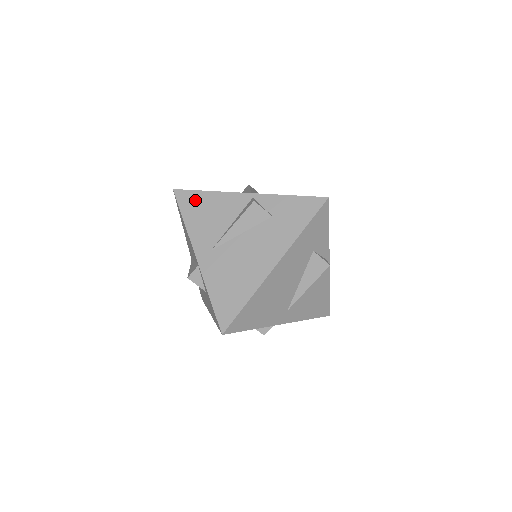
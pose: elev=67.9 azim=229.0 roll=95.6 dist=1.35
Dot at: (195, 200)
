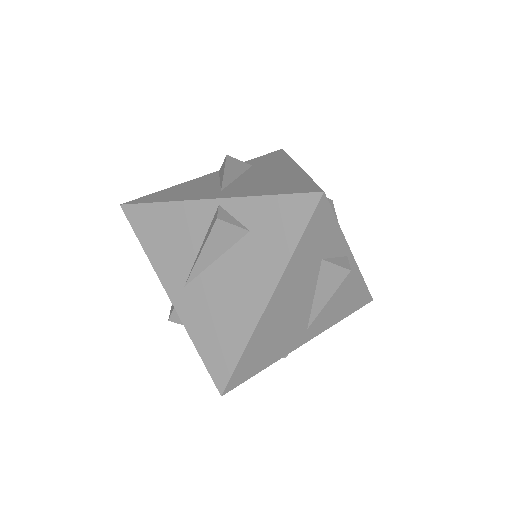
Dot at: (149, 218)
